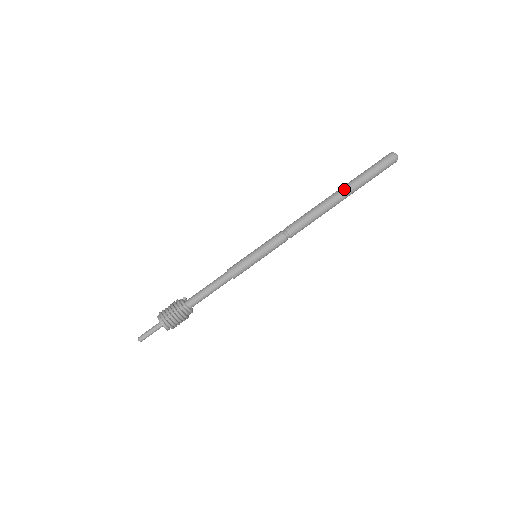
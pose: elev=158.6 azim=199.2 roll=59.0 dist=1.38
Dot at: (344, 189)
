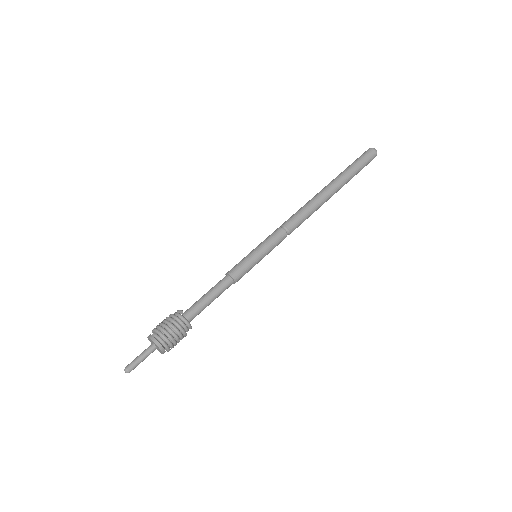
Dot at: (337, 184)
